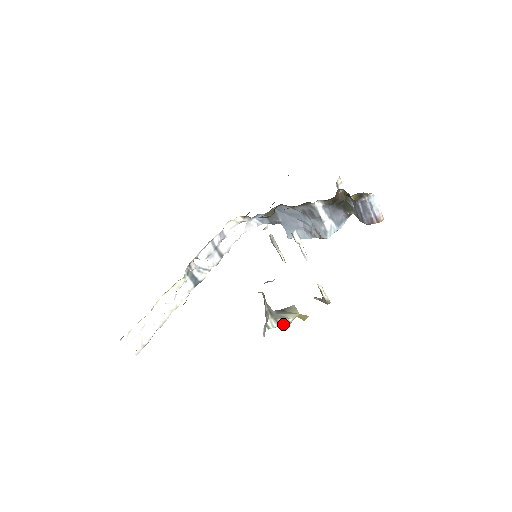
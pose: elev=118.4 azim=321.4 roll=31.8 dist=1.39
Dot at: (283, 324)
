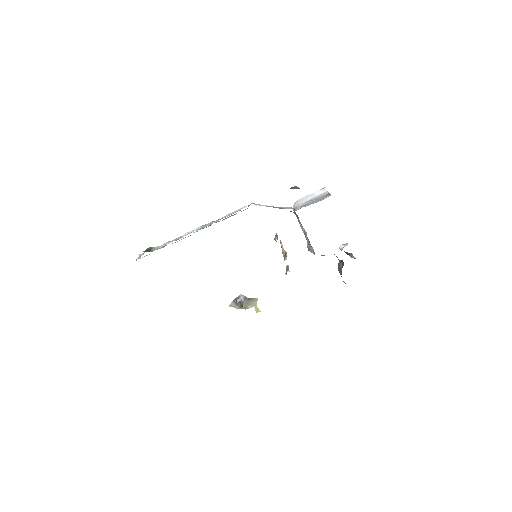
Dot at: occluded
